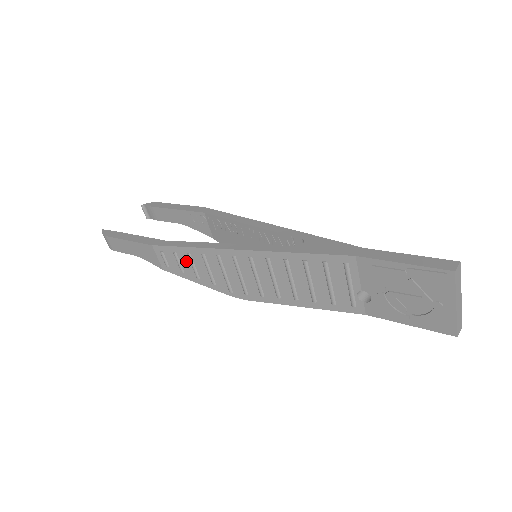
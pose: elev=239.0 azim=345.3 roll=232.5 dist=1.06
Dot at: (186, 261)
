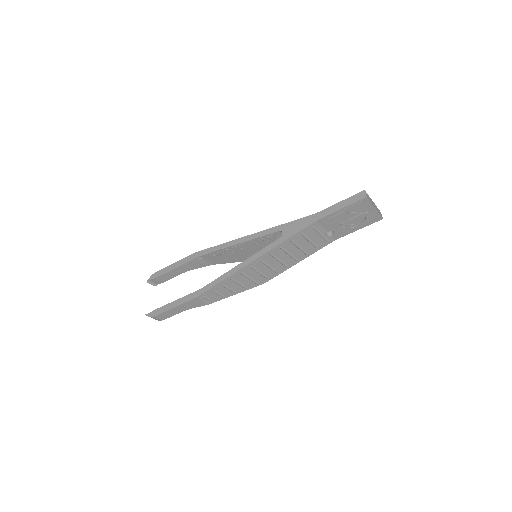
Dot at: (222, 289)
